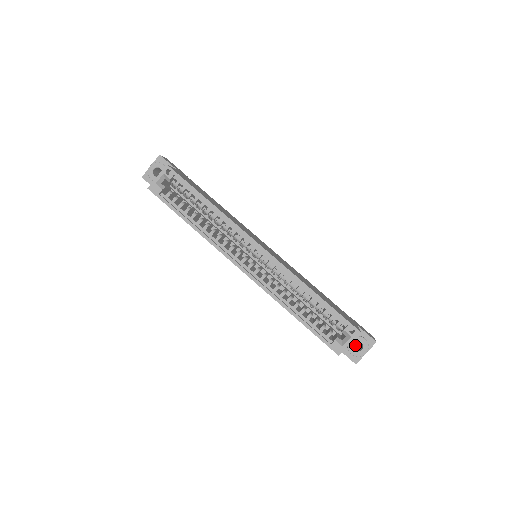
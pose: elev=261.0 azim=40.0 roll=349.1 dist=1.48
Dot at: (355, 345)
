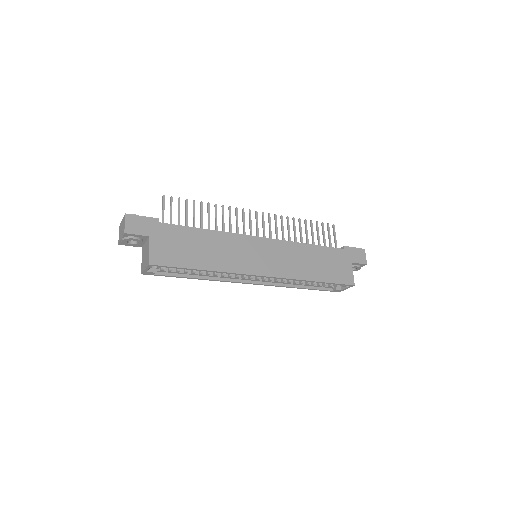
Dot at: occluded
